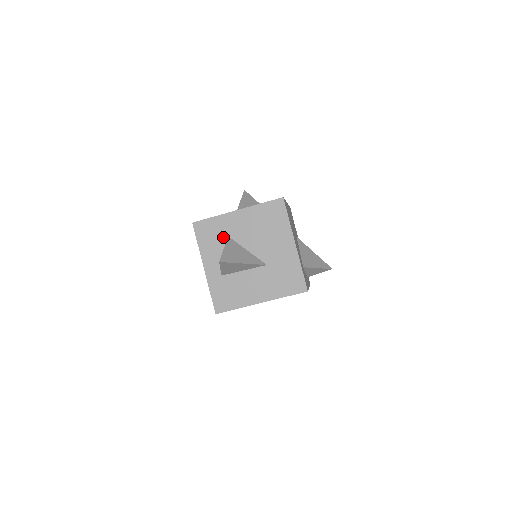
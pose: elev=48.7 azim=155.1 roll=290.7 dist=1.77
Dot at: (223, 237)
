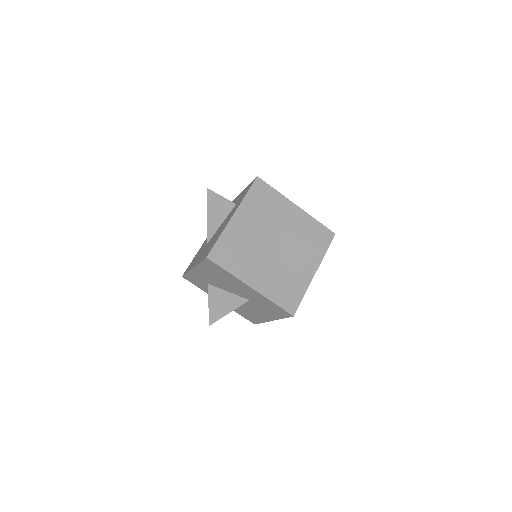
Dot at: (206, 284)
